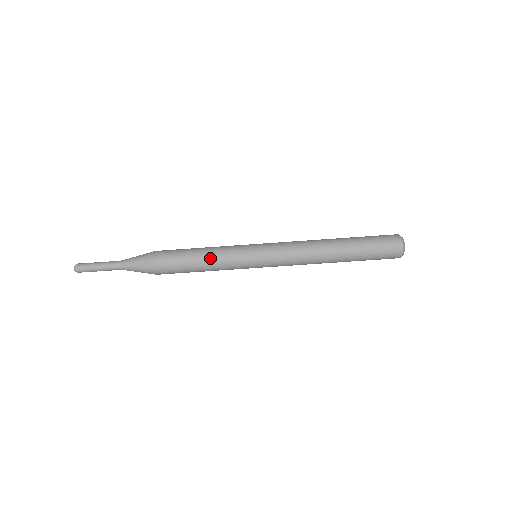
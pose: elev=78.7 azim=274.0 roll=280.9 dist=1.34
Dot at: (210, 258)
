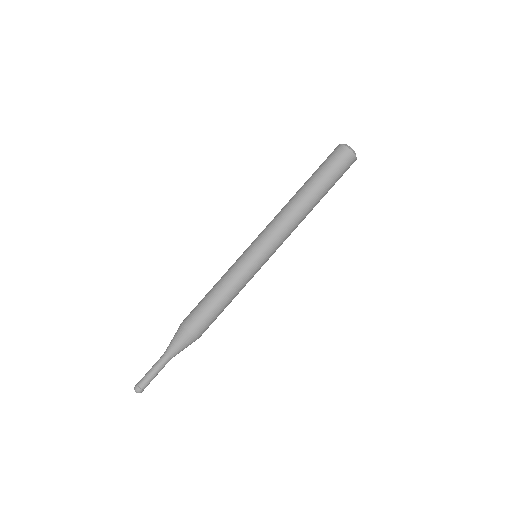
Dot at: (232, 294)
